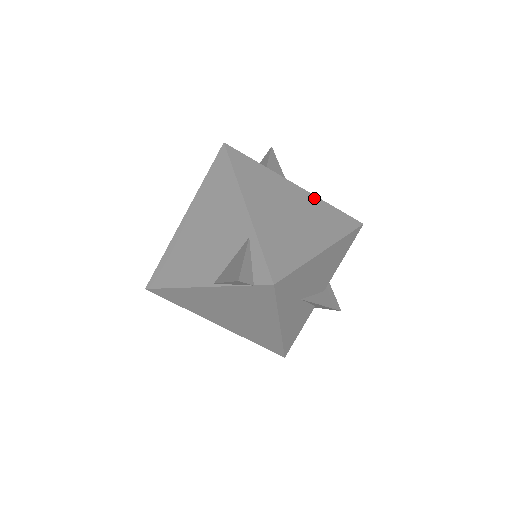
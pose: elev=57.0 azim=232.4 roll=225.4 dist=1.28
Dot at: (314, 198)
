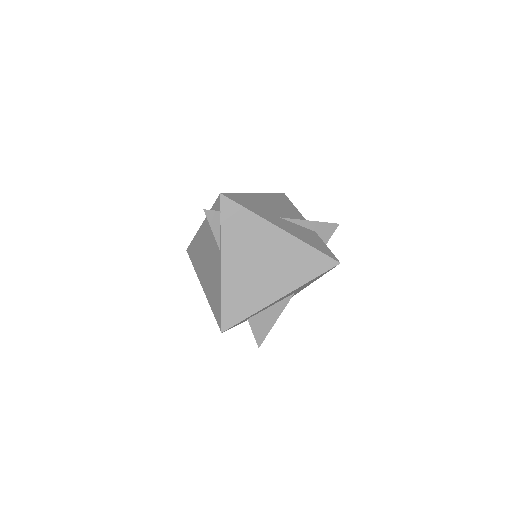
Dot at: occluded
